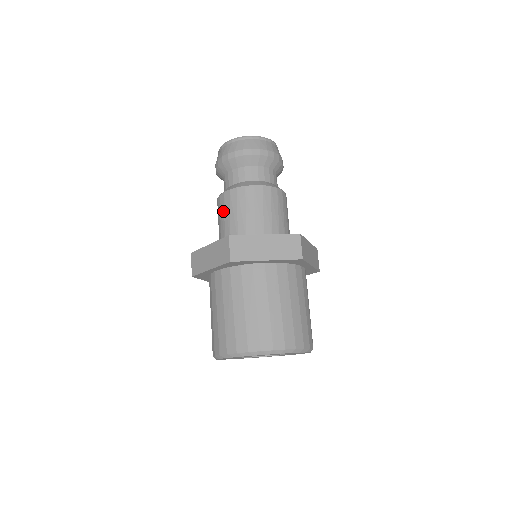
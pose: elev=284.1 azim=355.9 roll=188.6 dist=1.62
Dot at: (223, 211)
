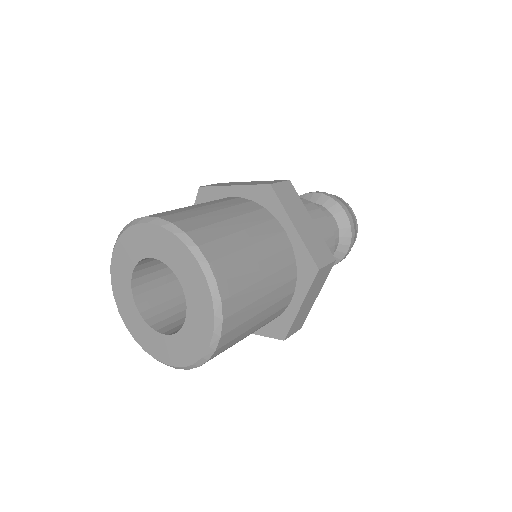
Dot at: occluded
